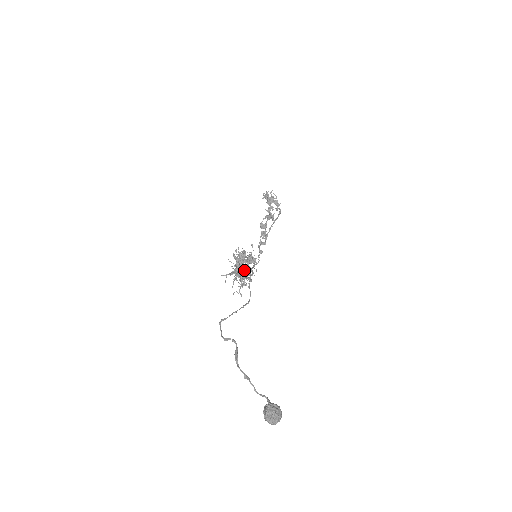
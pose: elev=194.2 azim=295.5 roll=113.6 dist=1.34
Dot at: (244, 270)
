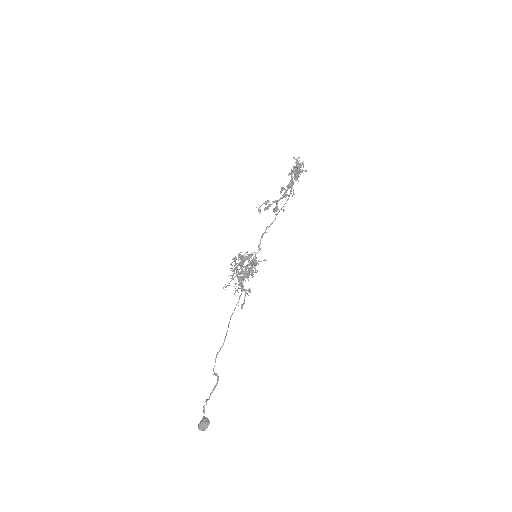
Dot at: (245, 277)
